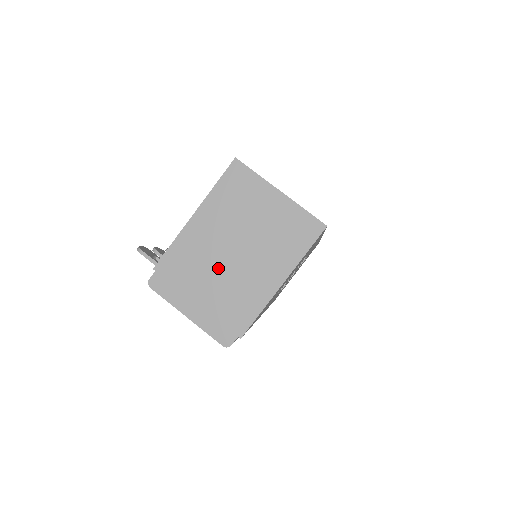
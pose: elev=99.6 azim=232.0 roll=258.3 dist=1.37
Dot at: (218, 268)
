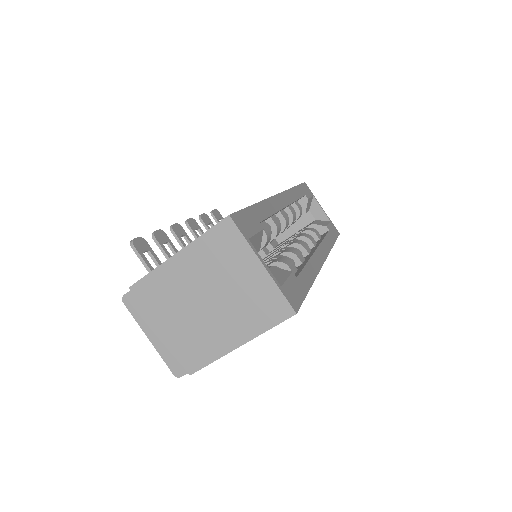
Dot at: (186, 310)
